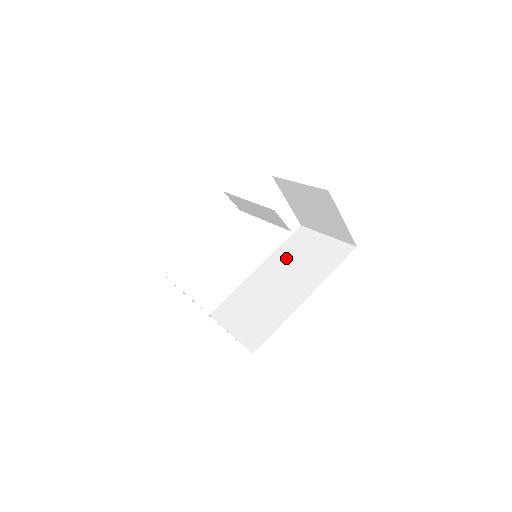
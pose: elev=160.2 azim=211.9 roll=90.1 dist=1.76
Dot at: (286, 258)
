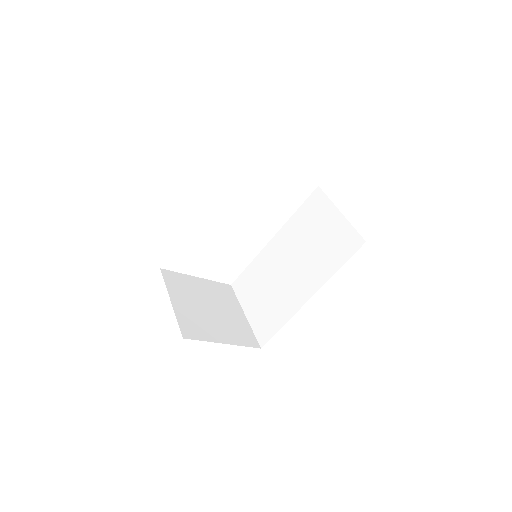
Dot at: (299, 233)
